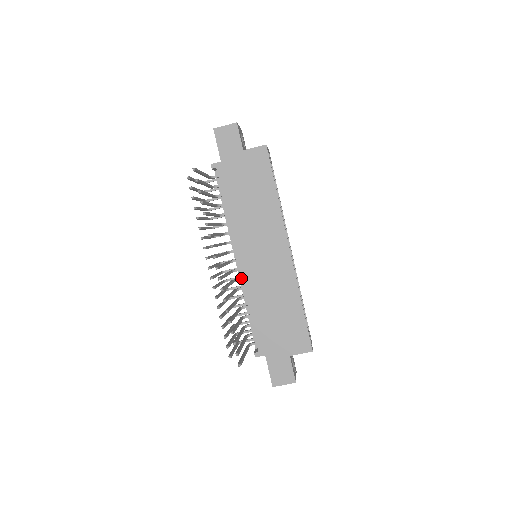
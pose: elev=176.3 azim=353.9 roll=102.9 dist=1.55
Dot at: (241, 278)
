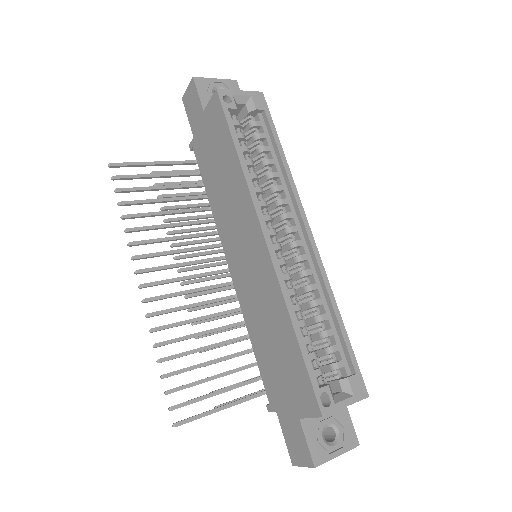
Dot at: occluded
